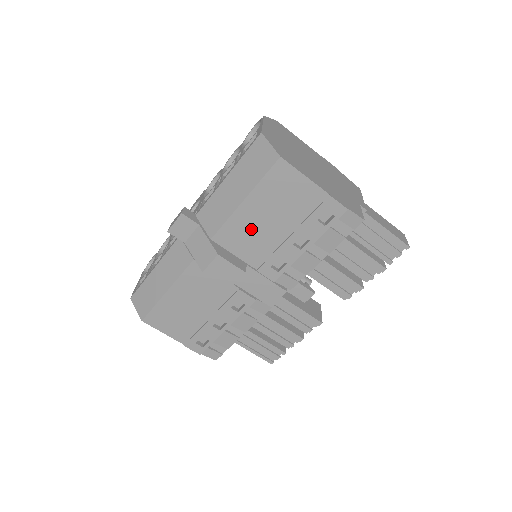
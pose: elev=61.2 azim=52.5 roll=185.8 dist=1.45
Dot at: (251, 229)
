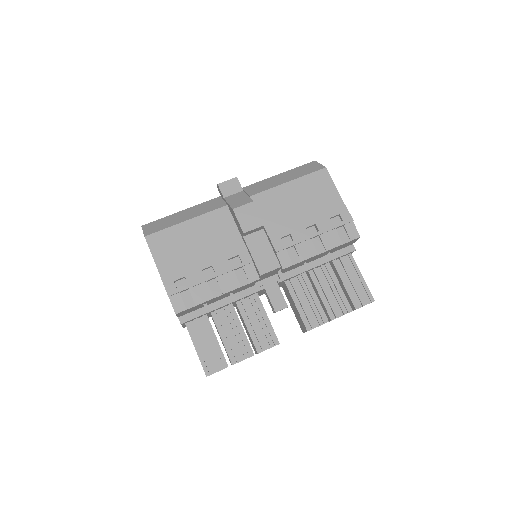
Dot at: (282, 203)
